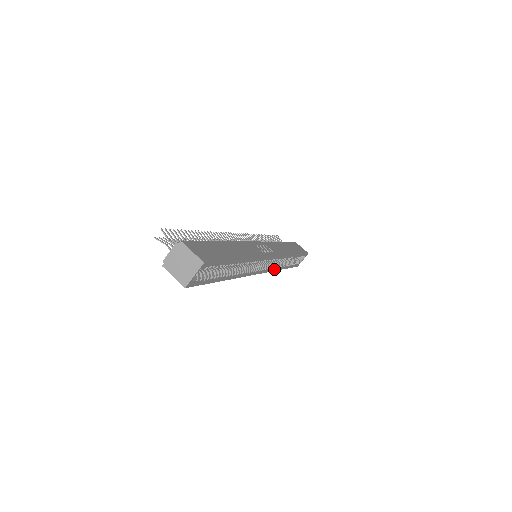
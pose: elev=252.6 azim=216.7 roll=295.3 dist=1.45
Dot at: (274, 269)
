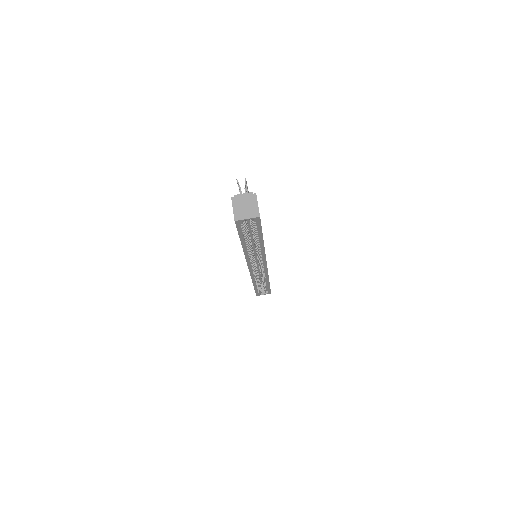
Dot at: (253, 277)
